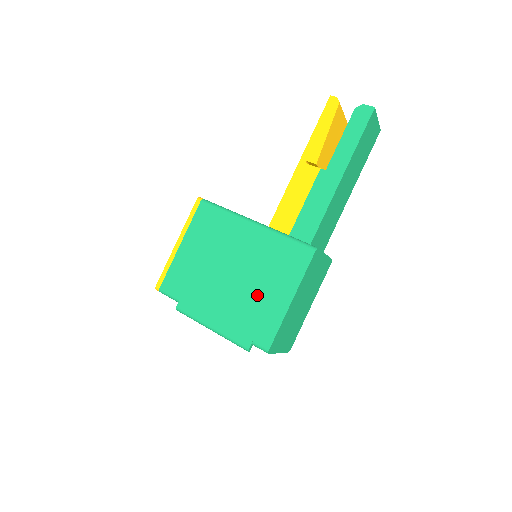
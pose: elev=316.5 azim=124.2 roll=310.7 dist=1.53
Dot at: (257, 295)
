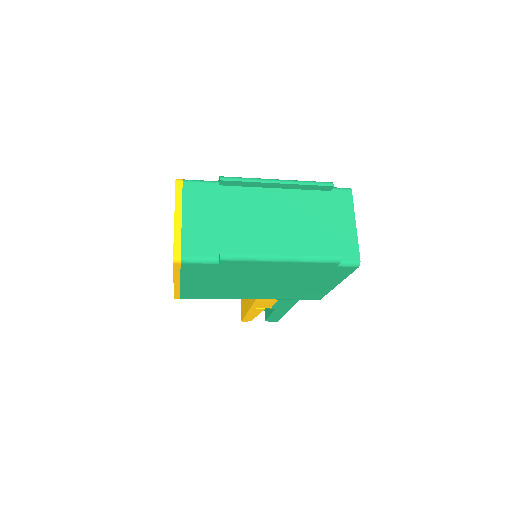
Dot at: occluded
